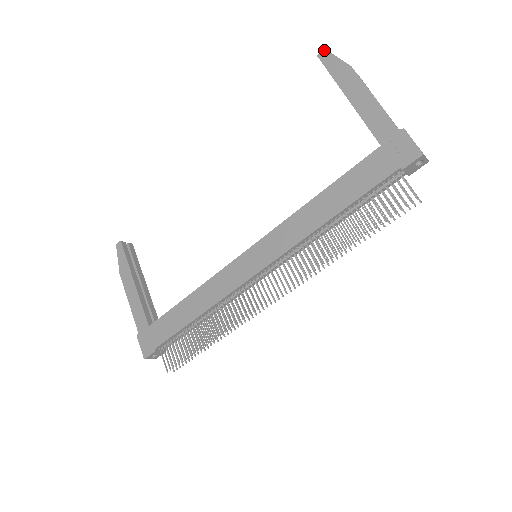
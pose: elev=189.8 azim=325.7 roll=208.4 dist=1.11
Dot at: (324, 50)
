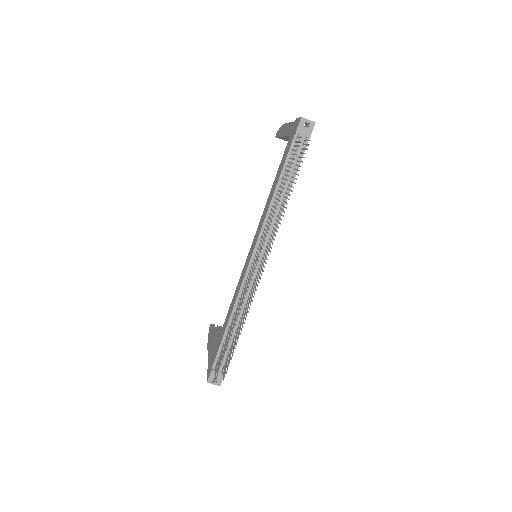
Dot at: (277, 132)
